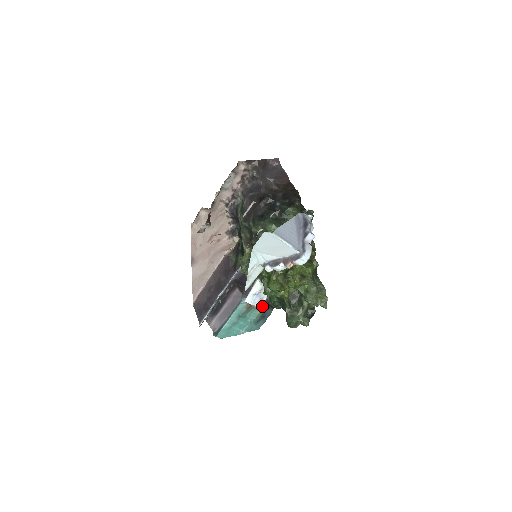
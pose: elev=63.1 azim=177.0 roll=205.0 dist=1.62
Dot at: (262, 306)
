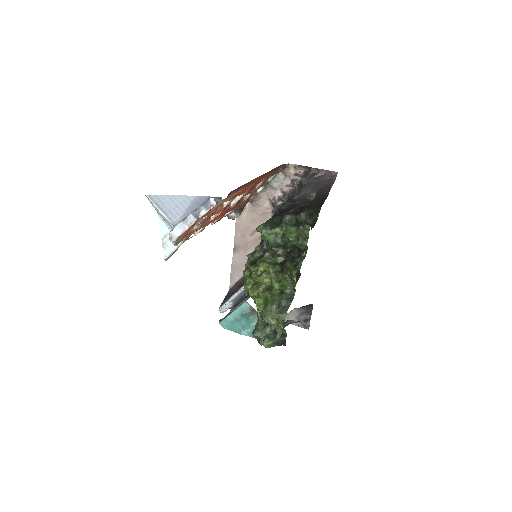
Dot at: occluded
